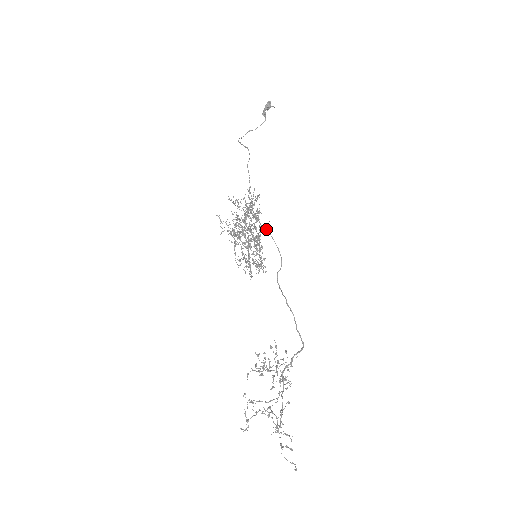
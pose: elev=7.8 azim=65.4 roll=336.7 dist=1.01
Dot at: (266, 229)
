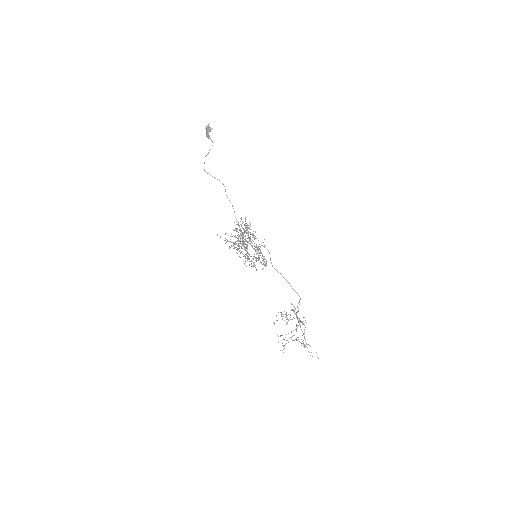
Dot at: (250, 232)
